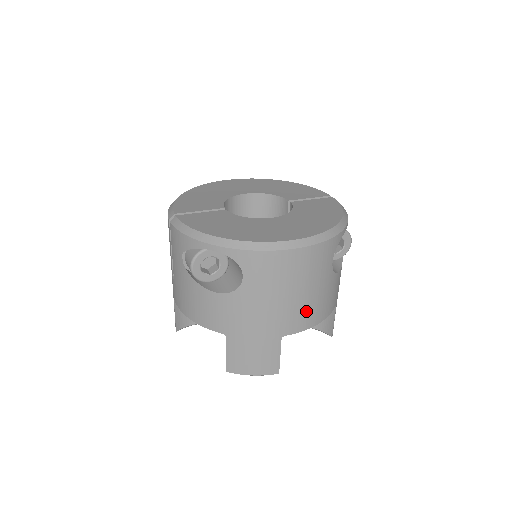
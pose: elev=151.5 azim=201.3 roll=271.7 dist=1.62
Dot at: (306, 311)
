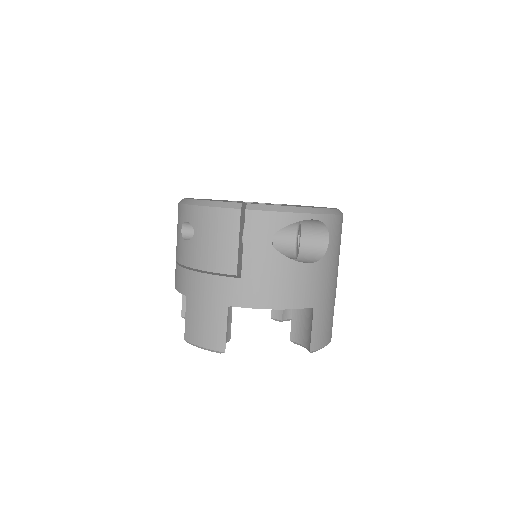
Dot at: occluded
